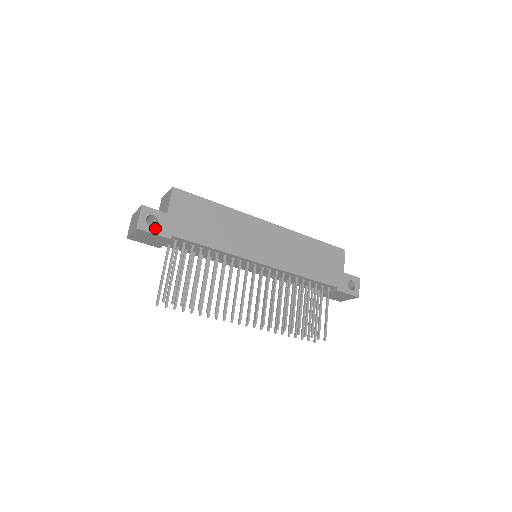
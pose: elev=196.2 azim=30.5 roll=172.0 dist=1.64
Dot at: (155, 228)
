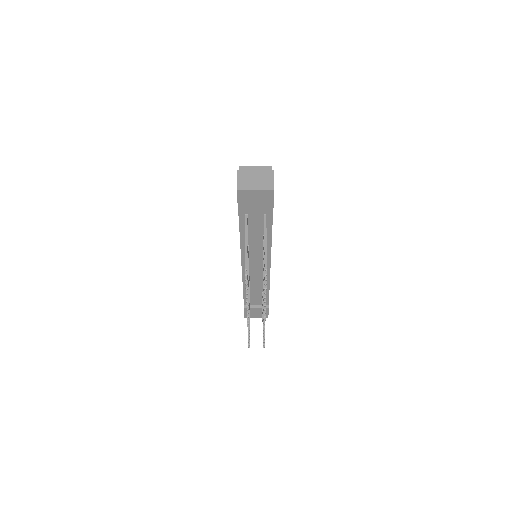
Dot at: occluded
